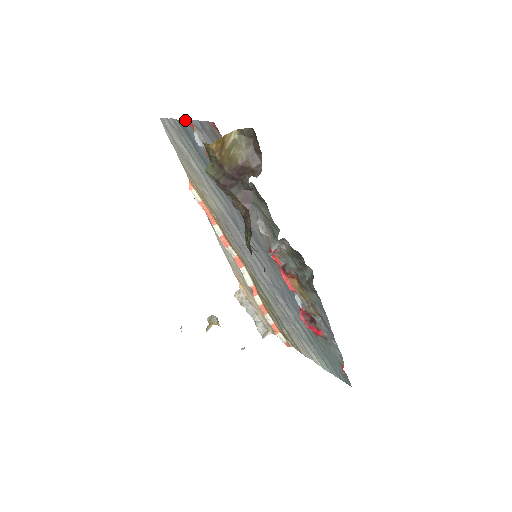
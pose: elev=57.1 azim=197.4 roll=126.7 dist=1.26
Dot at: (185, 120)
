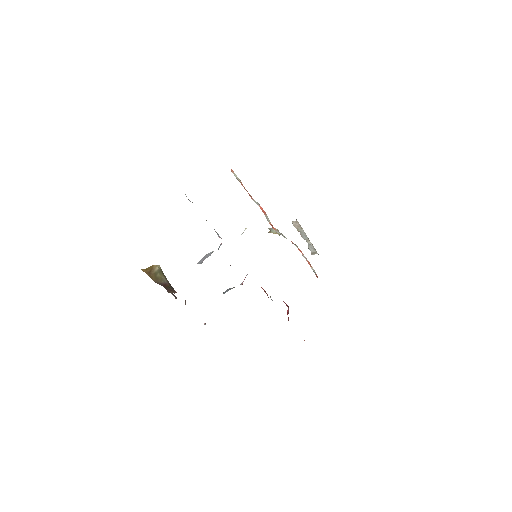
Dot at: occluded
